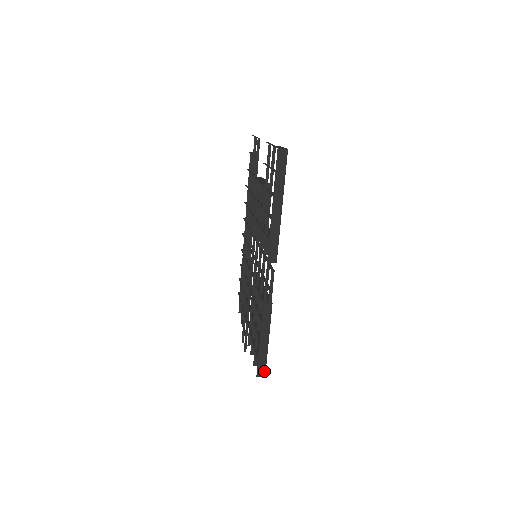
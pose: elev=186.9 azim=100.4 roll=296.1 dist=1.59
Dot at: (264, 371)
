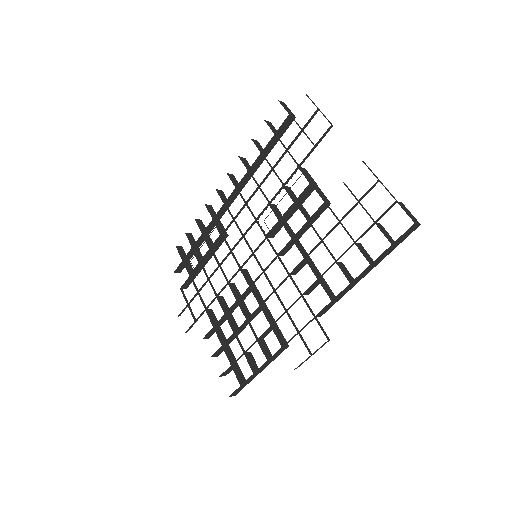
Dot at: (238, 392)
